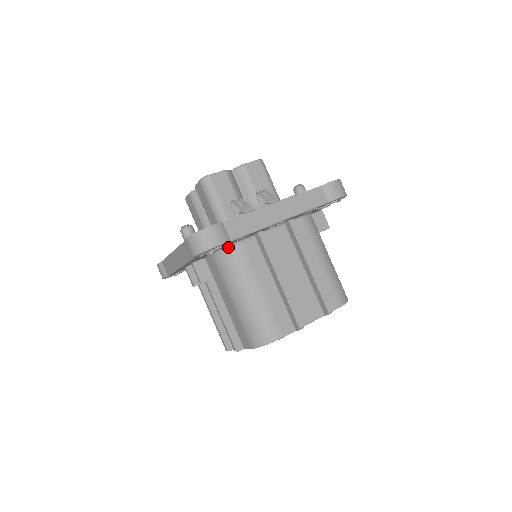
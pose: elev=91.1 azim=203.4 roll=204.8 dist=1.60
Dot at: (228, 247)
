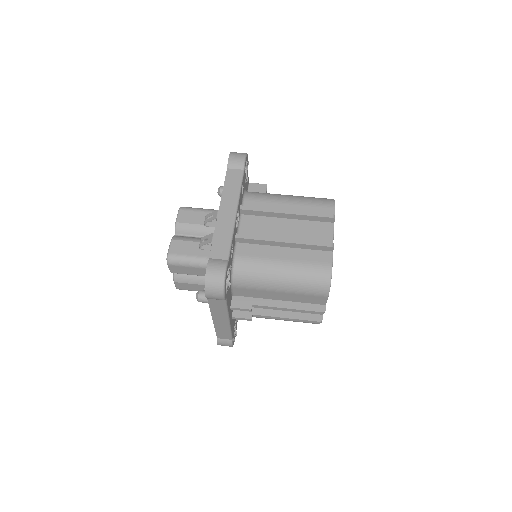
Dot at: (233, 268)
